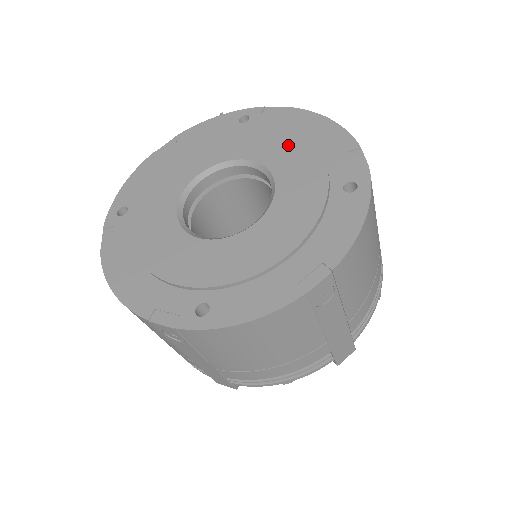
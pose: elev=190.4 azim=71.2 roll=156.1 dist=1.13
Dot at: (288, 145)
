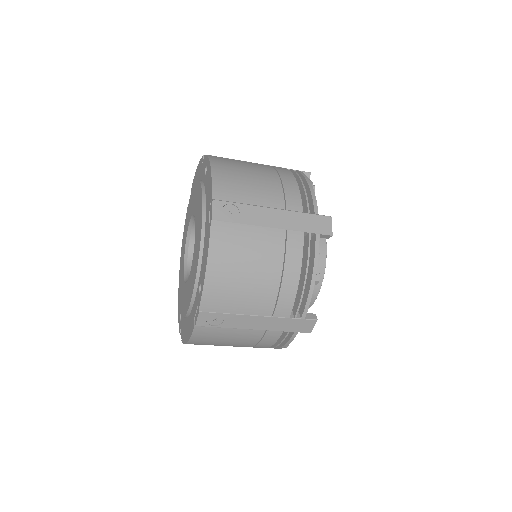
Dot at: (192, 198)
